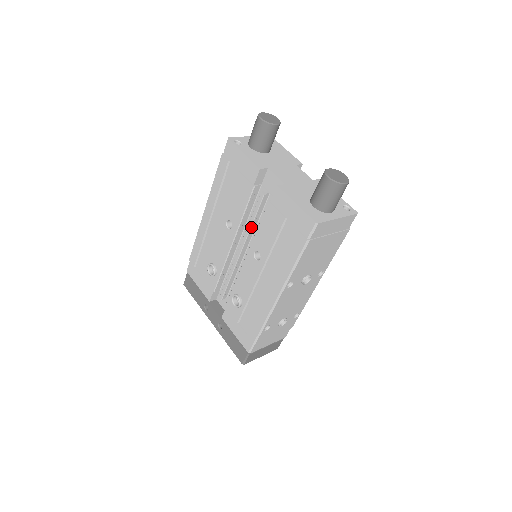
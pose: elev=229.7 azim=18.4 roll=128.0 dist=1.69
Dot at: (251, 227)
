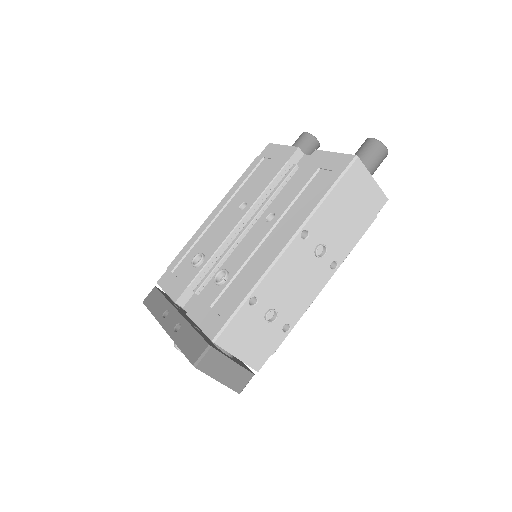
Dot at: (270, 198)
